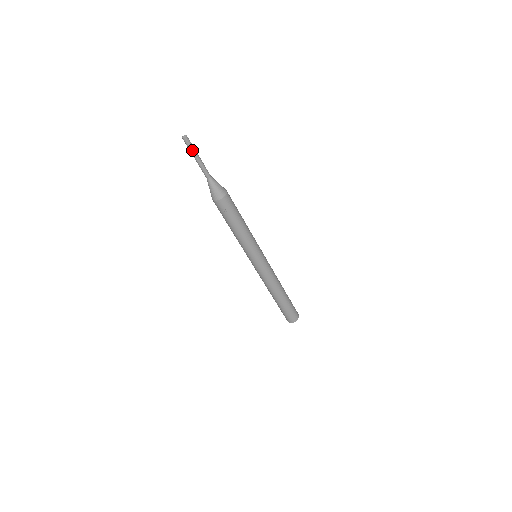
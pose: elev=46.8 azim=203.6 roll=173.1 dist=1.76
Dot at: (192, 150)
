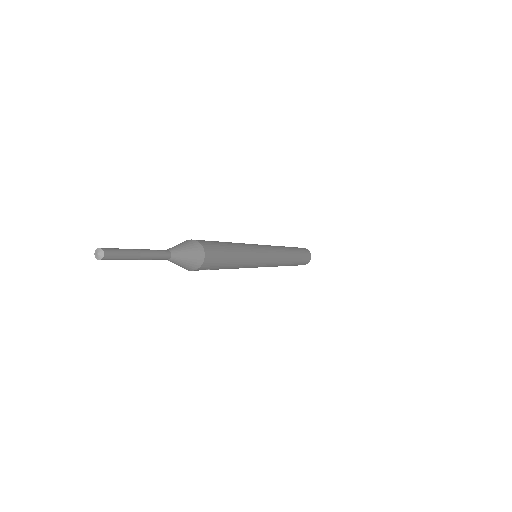
Dot at: (124, 259)
